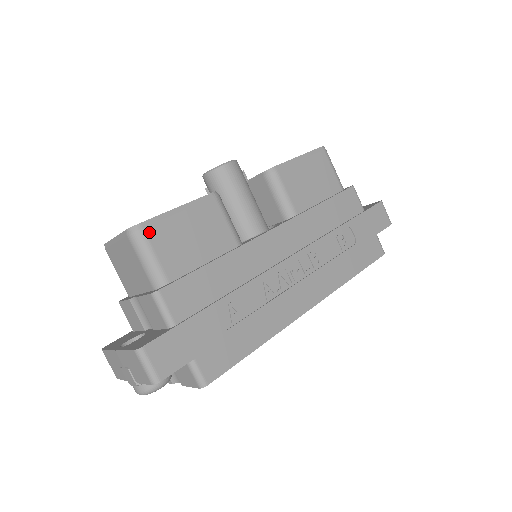
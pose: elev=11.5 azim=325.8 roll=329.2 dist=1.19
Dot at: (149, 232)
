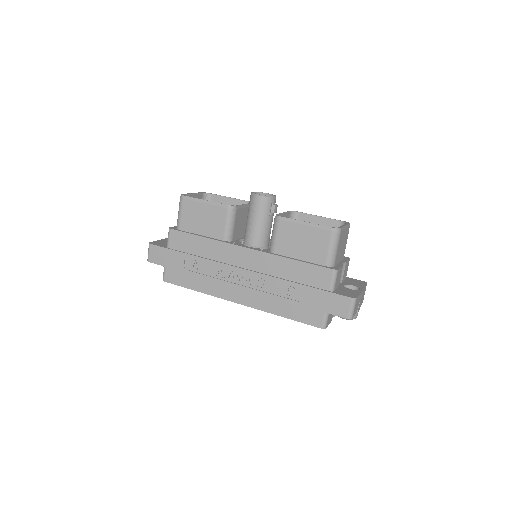
Dot at: (185, 202)
